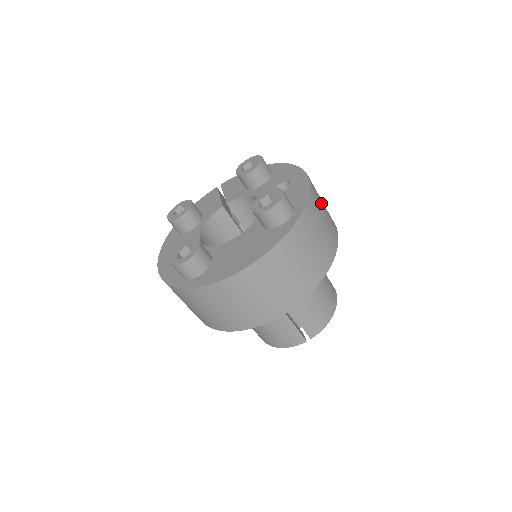
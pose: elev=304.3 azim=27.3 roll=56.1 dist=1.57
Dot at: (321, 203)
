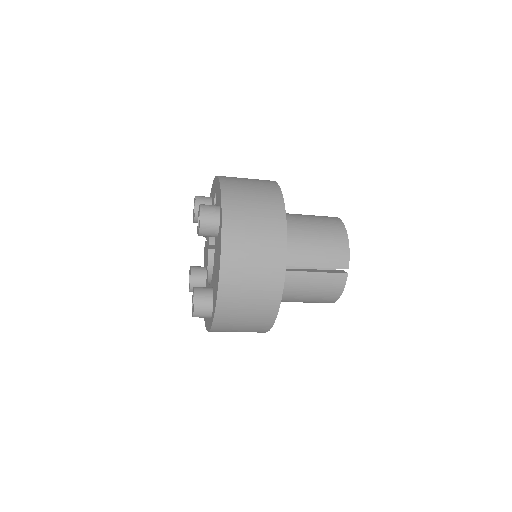
Dot at: (242, 182)
